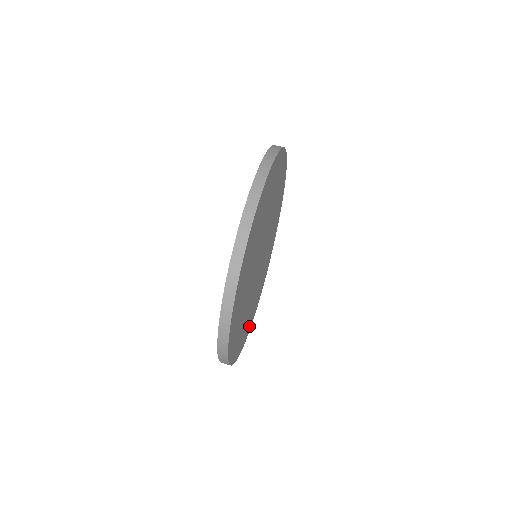
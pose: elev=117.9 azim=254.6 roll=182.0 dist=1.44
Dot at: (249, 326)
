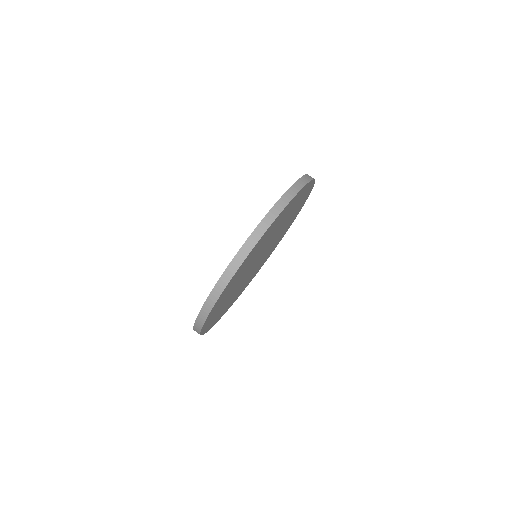
Dot at: (246, 286)
